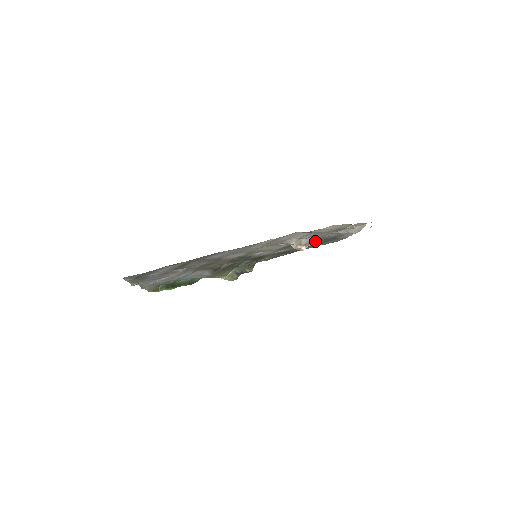
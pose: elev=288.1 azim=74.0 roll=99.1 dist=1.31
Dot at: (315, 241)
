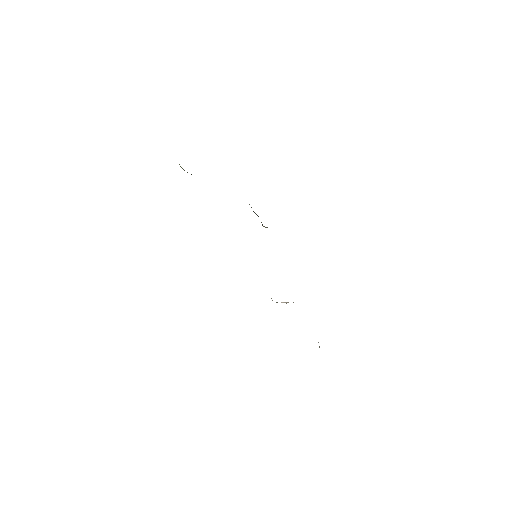
Dot at: occluded
